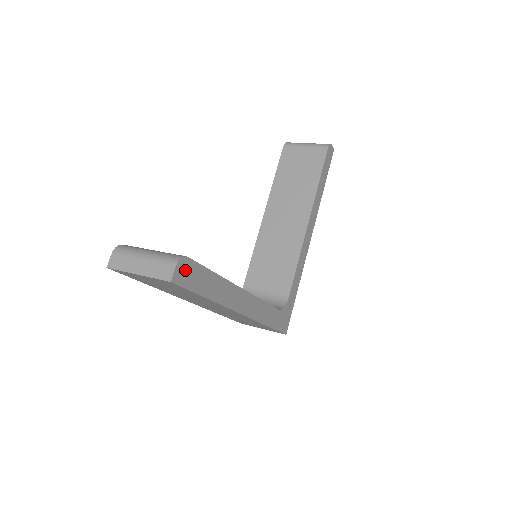
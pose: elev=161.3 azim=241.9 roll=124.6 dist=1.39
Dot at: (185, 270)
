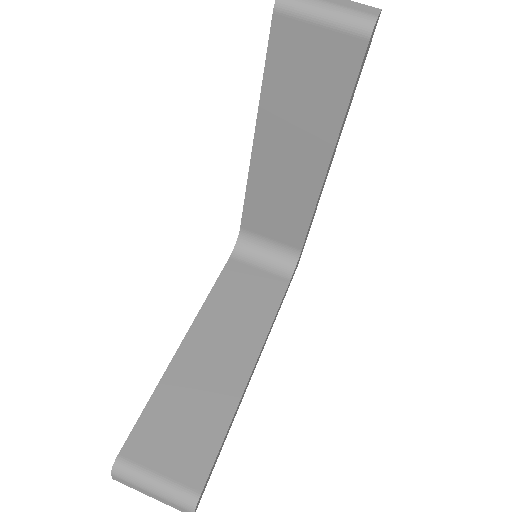
Dot at: (202, 494)
